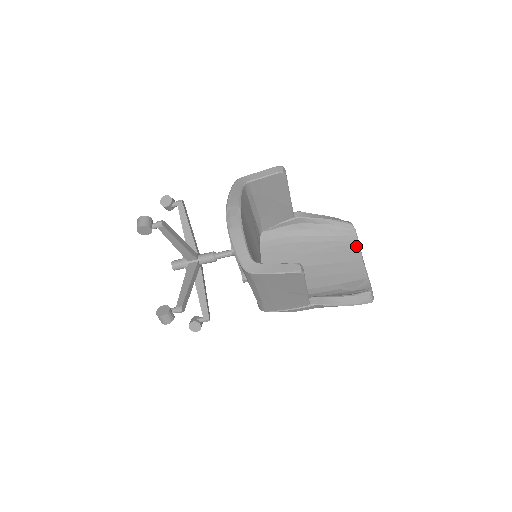
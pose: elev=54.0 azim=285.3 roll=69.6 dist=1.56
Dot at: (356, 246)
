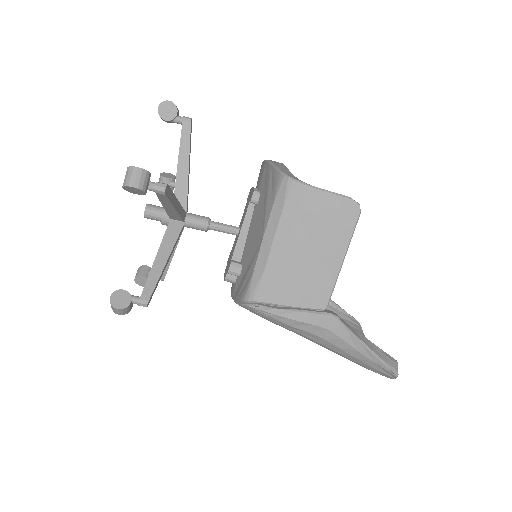
Dot at: occluded
